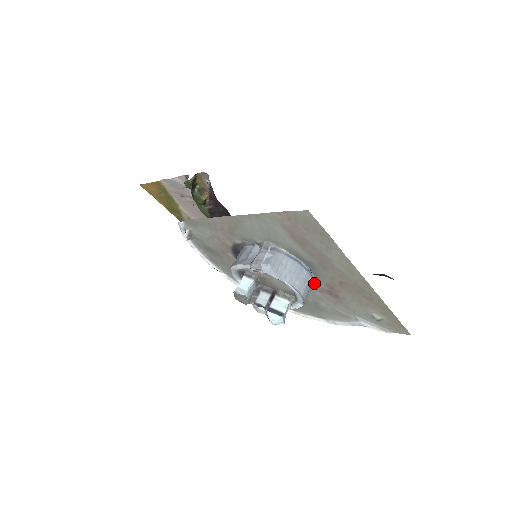
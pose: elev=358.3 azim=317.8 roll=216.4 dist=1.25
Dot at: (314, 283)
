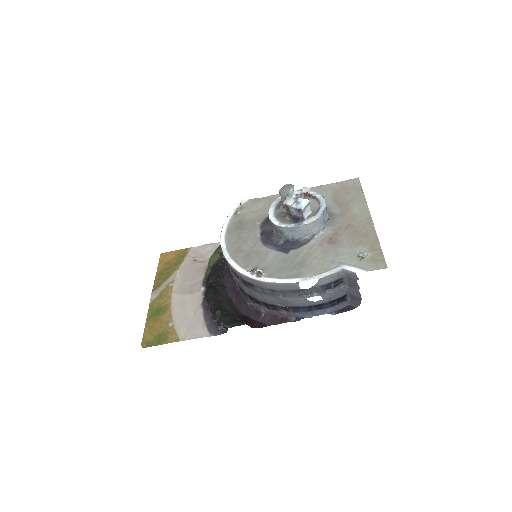
Dot at: (323, 231)
